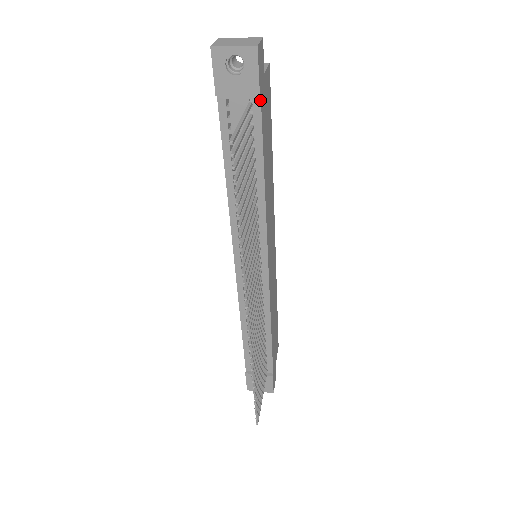
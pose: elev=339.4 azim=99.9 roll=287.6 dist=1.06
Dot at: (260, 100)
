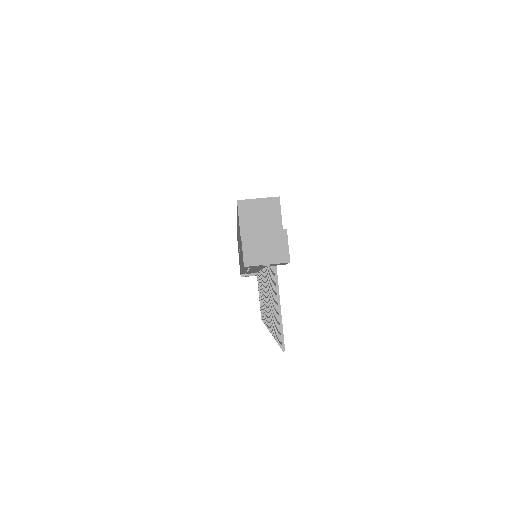
Dot at: occluded
